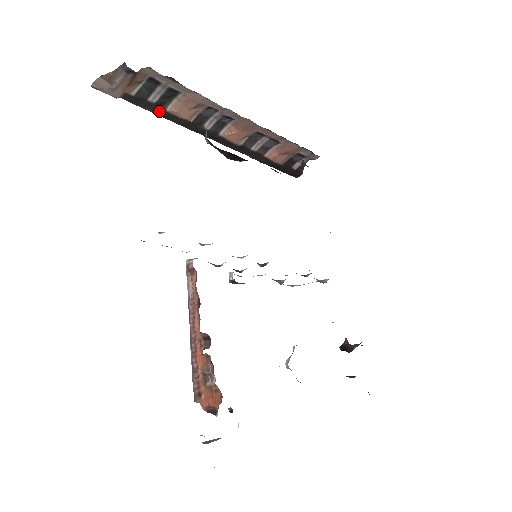
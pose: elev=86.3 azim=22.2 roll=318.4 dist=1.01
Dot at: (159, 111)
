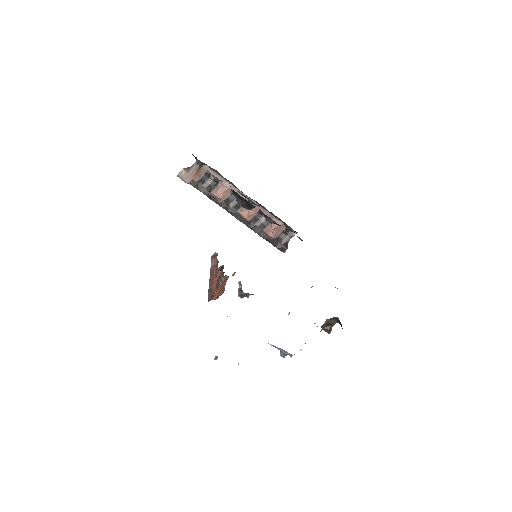
Dot at: (207, 193)
